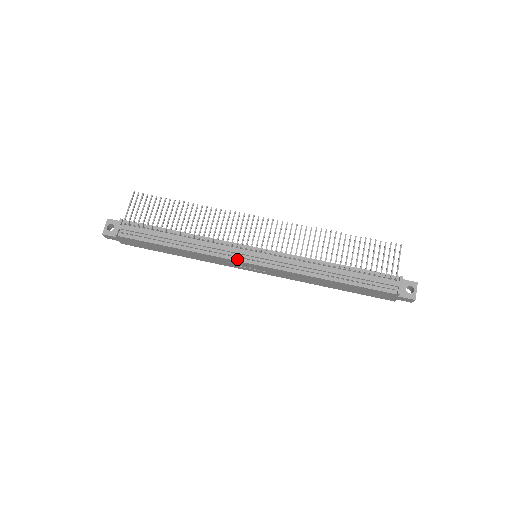
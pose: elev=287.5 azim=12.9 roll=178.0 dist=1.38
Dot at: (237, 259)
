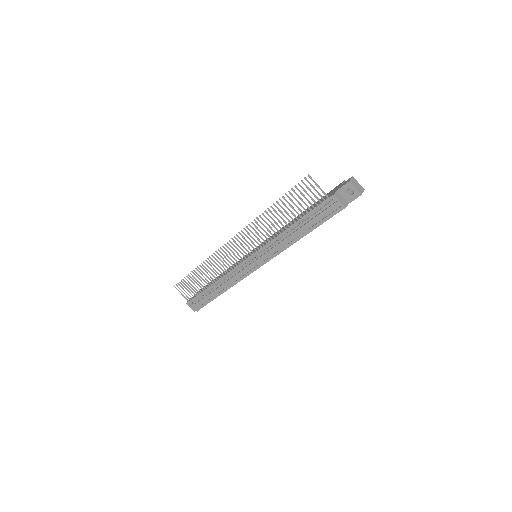
Dot at: (250, 273)
